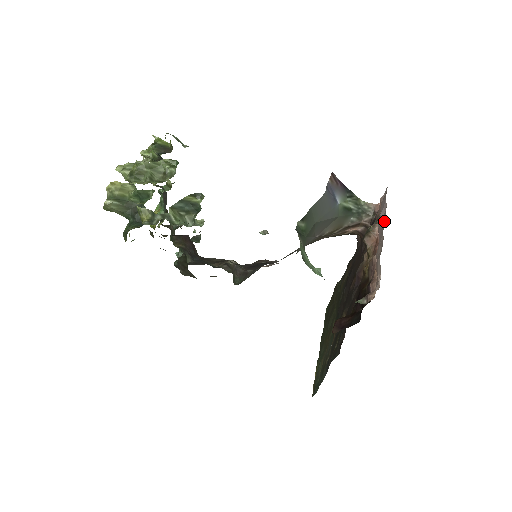
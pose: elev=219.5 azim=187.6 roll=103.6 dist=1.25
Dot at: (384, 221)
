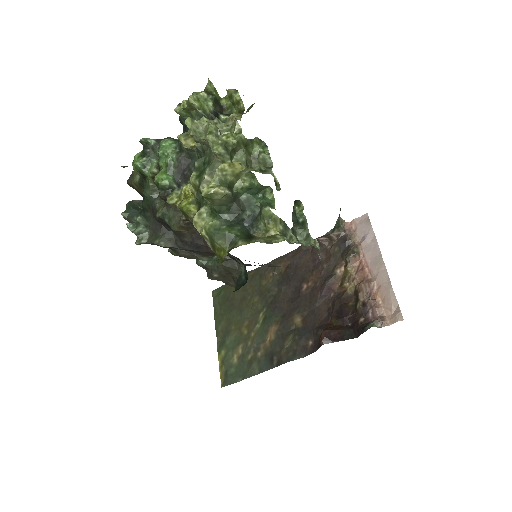
Dot at: (379, 250)
